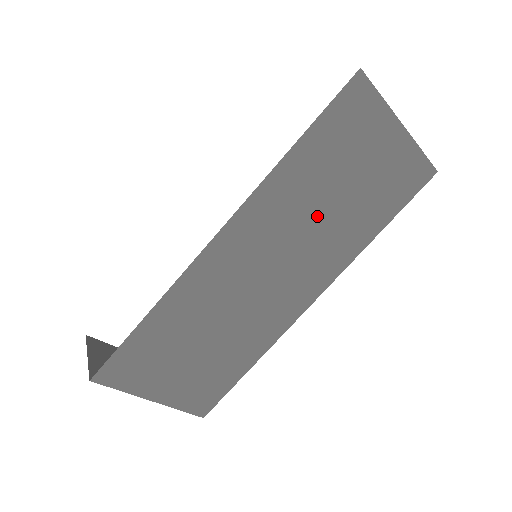
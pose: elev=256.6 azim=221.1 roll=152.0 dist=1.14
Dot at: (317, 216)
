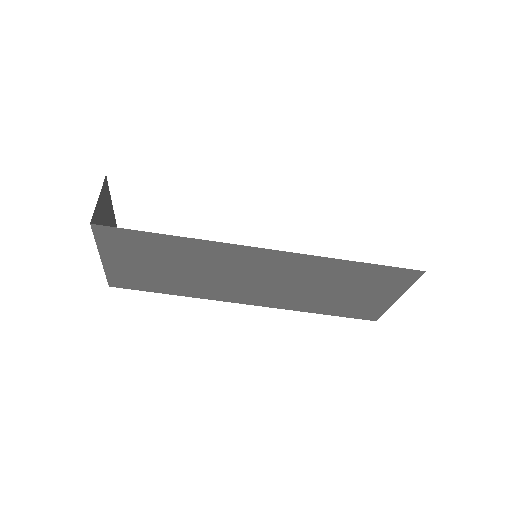
Dot at: (313, 286)
